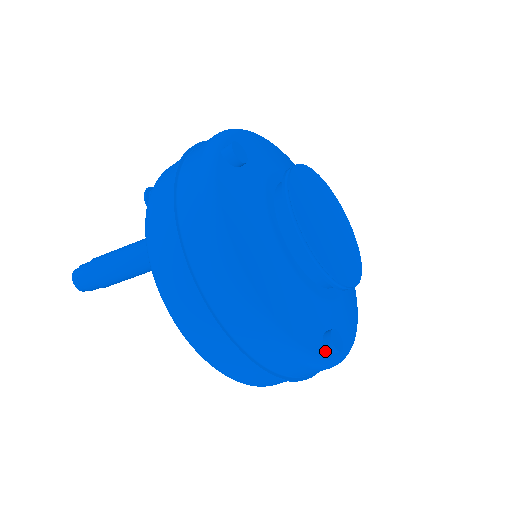
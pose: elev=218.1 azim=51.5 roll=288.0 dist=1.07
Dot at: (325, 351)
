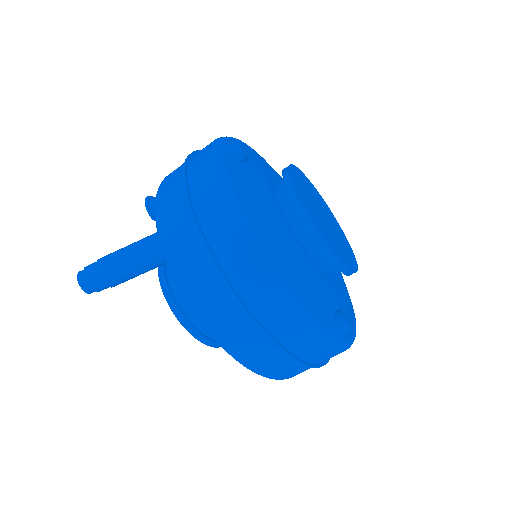
Dot at: (337, 329)
